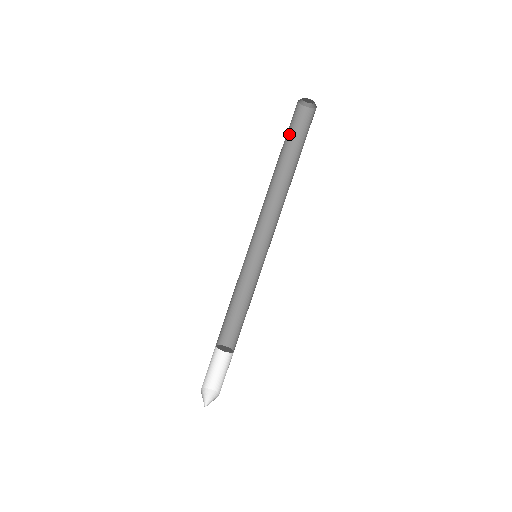
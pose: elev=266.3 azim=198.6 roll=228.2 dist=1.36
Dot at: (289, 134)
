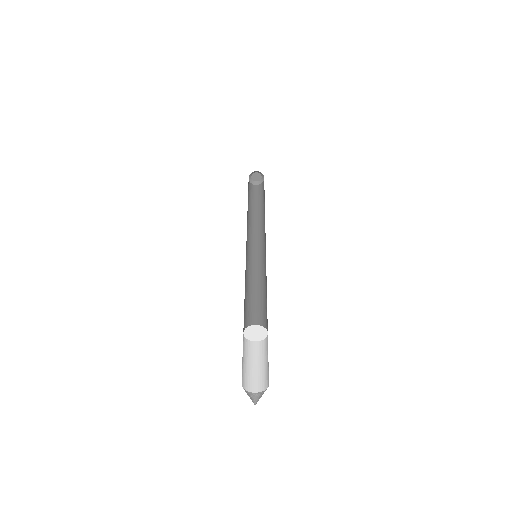
Dot at: (248, 193)
